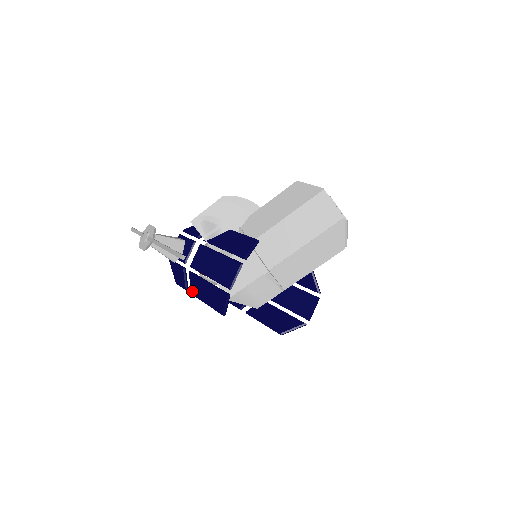
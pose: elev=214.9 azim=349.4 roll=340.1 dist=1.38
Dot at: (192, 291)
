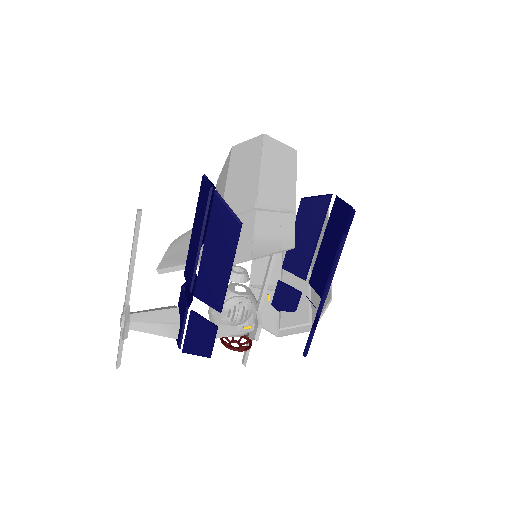
Dot at: (215, 305)
